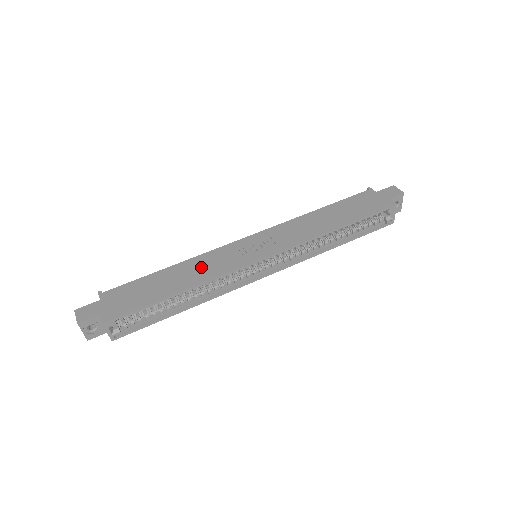
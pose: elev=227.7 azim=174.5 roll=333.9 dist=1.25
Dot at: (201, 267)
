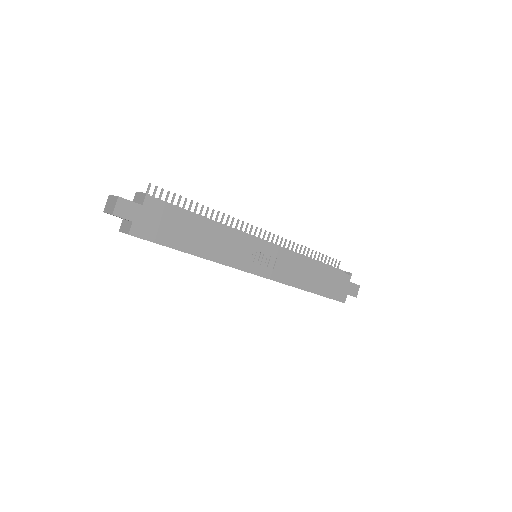
Dot at: (223, 244)
